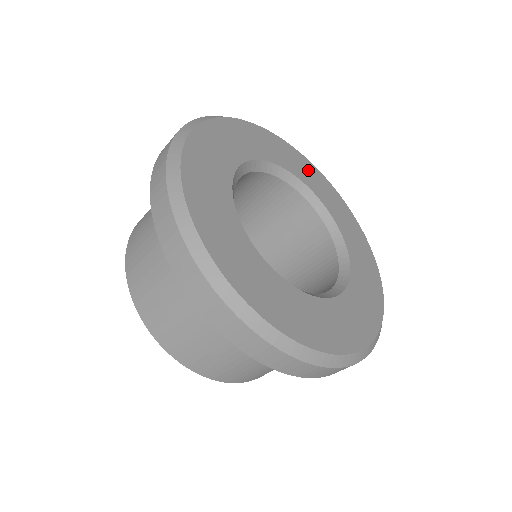
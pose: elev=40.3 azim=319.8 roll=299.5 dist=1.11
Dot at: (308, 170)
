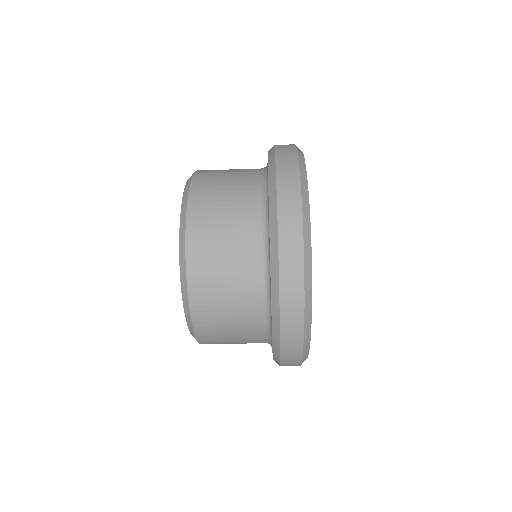
Dot at: occluded
